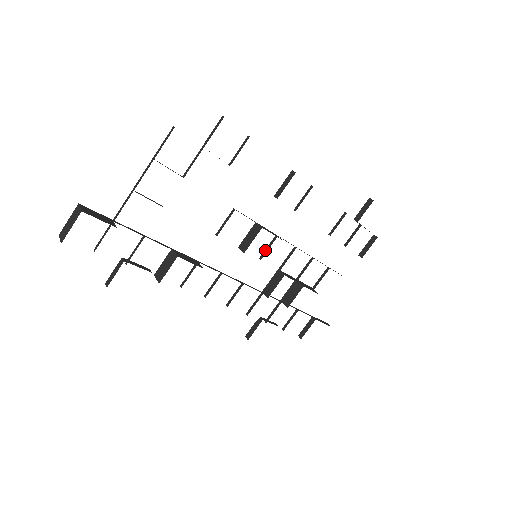
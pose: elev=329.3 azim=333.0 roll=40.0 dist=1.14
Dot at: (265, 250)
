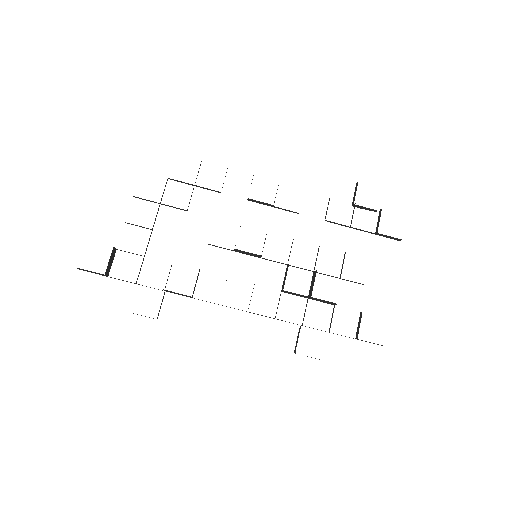
Dot at: occluded
